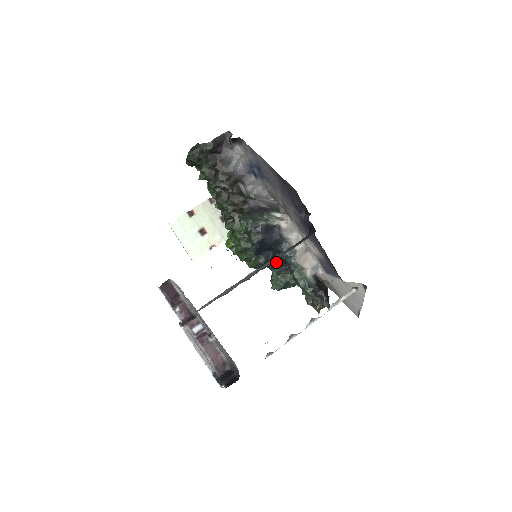
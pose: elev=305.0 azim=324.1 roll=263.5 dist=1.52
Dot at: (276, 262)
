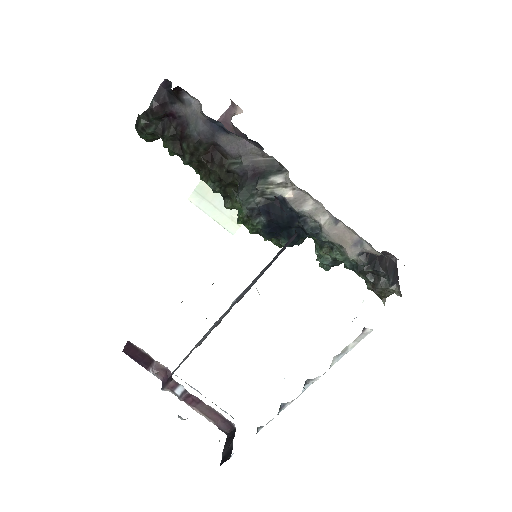
Dot at: occluded
